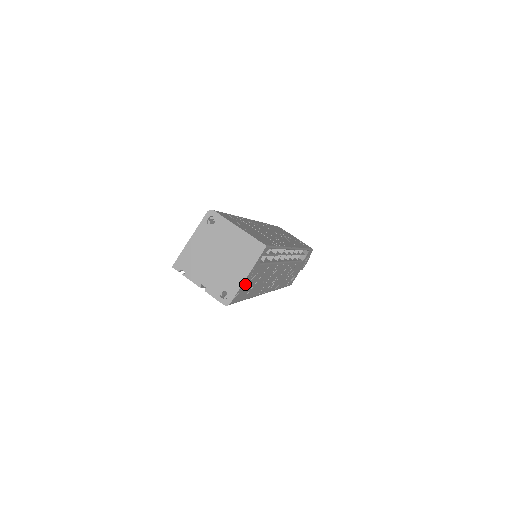
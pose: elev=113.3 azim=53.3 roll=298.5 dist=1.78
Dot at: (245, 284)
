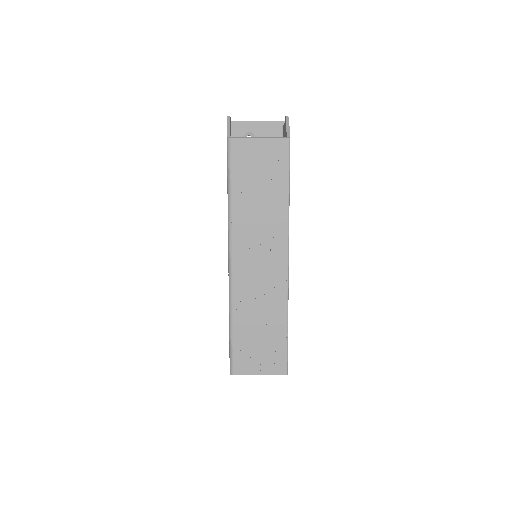
Dot at: occluded
